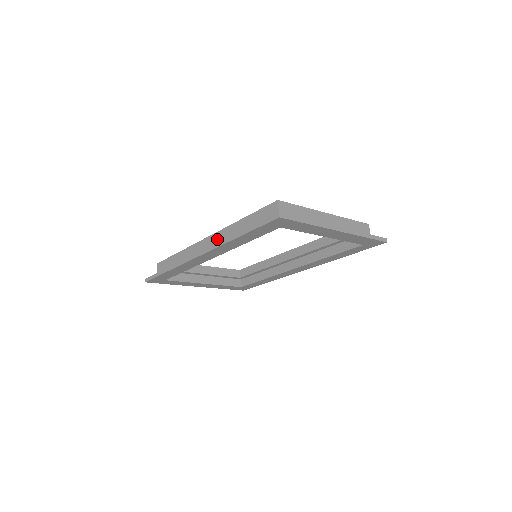
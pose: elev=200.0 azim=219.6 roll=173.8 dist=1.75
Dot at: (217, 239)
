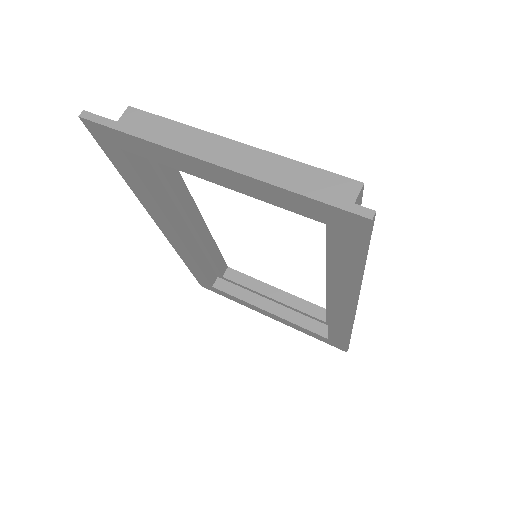
Dot at: occluded
